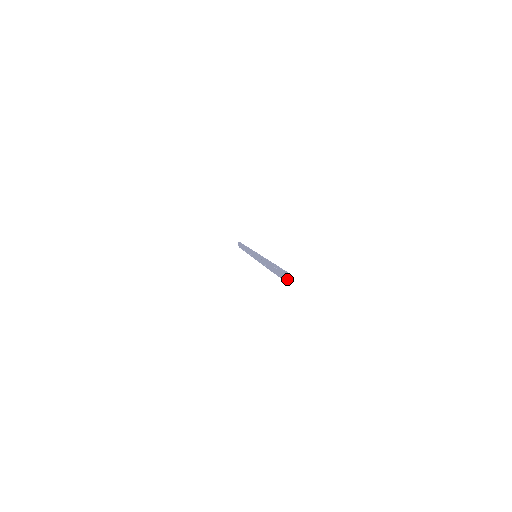
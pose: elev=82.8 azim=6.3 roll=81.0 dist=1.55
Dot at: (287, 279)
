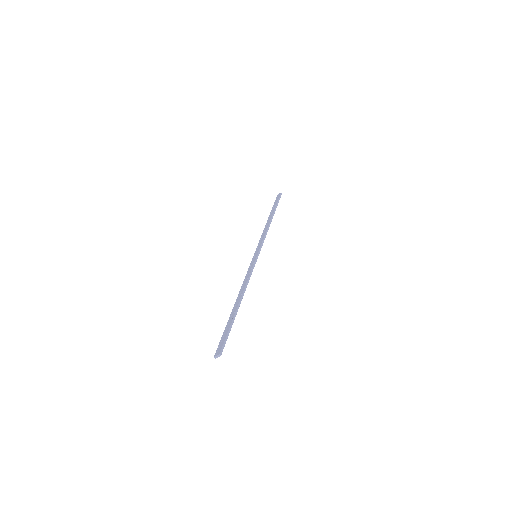
Dot at: (216, 356)
